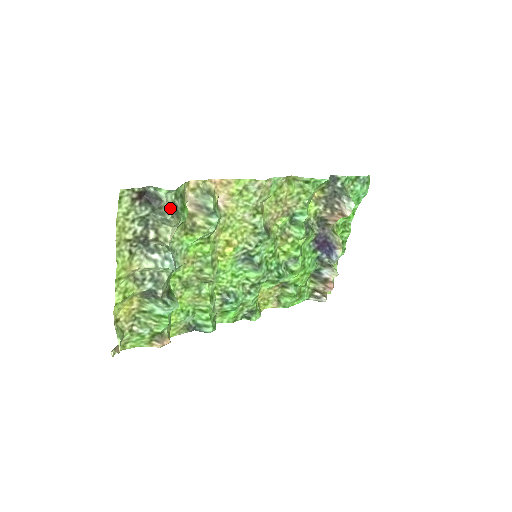
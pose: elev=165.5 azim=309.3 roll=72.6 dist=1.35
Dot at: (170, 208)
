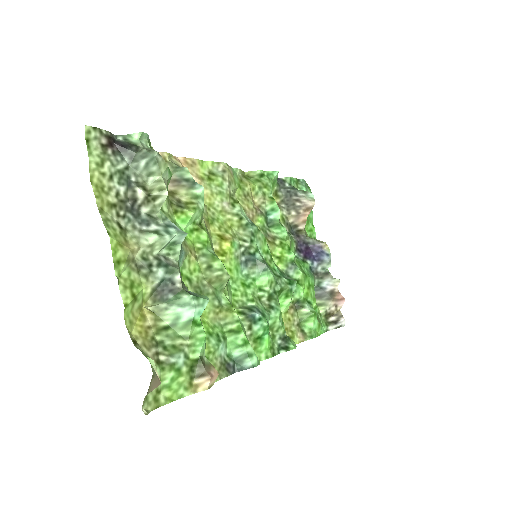
Dot at: (151, 150)
